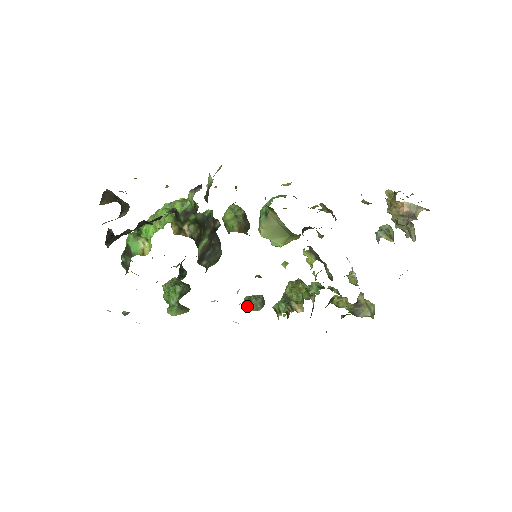
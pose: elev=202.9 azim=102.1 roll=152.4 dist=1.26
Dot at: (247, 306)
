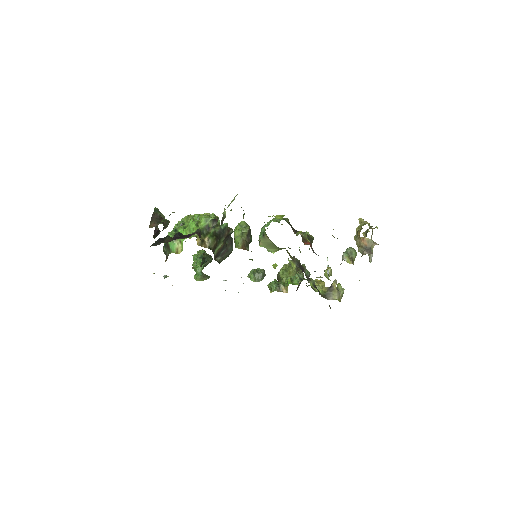
Dot at: (251, 278)
